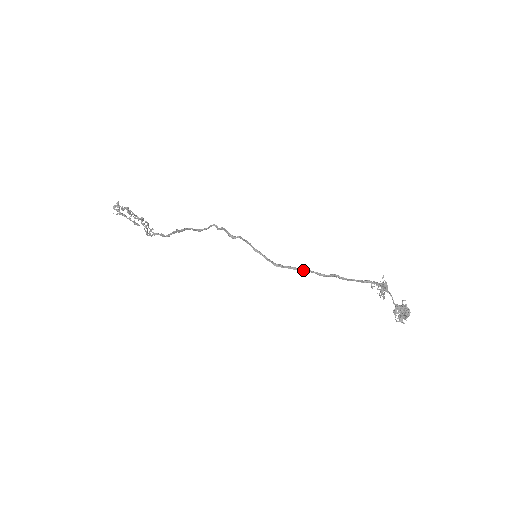
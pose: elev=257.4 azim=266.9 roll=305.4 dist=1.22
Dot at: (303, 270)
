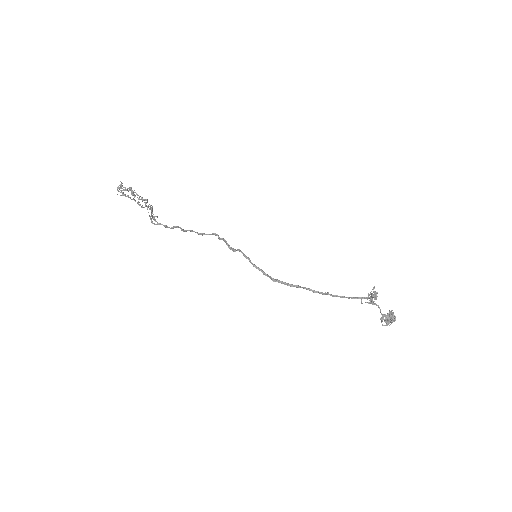
Dot at: (298, 287)
